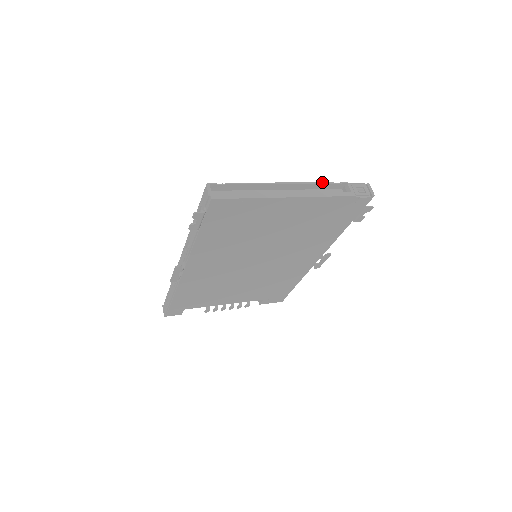
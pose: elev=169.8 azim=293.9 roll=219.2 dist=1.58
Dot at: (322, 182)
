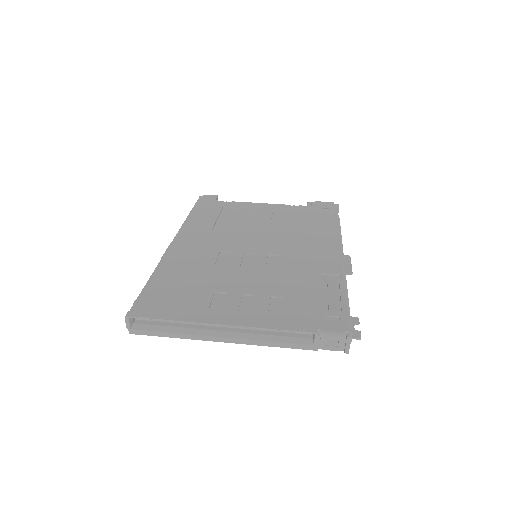
Dot at: (276, 329)
